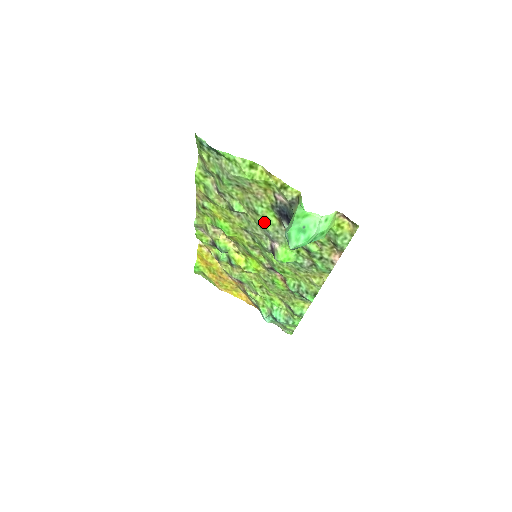
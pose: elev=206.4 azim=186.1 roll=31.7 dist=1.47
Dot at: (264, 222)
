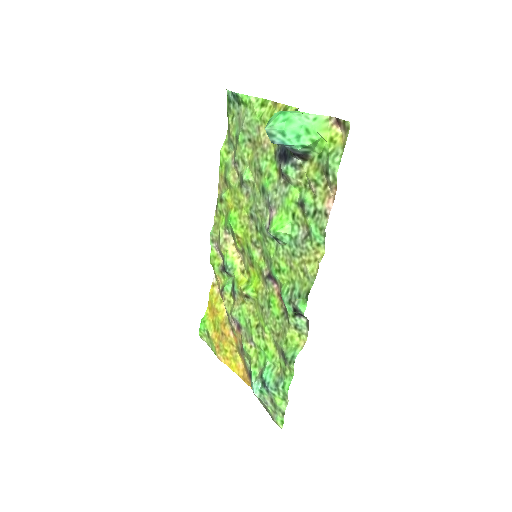
Dot at: (266, 180)
